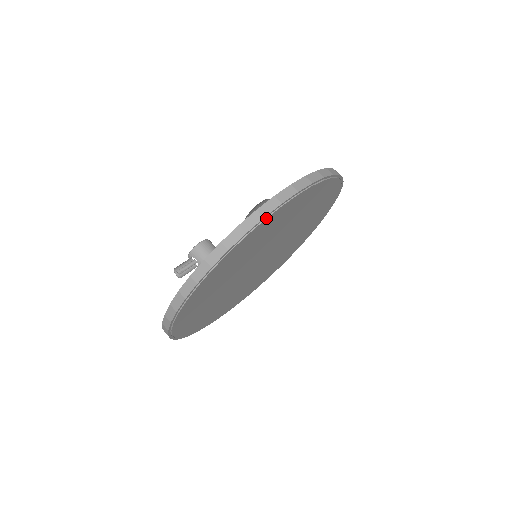
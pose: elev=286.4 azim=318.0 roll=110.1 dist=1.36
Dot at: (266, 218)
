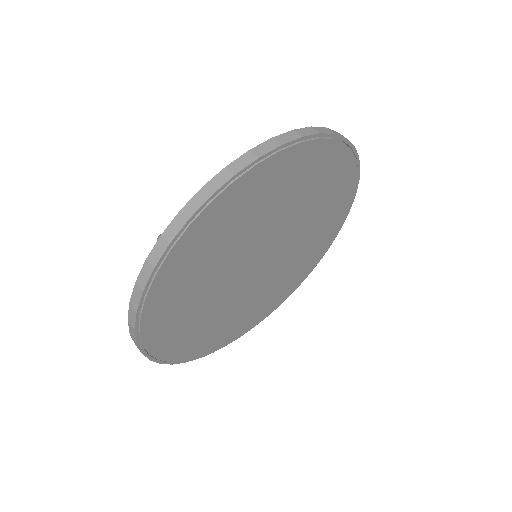
Dot at: (303, 141)
